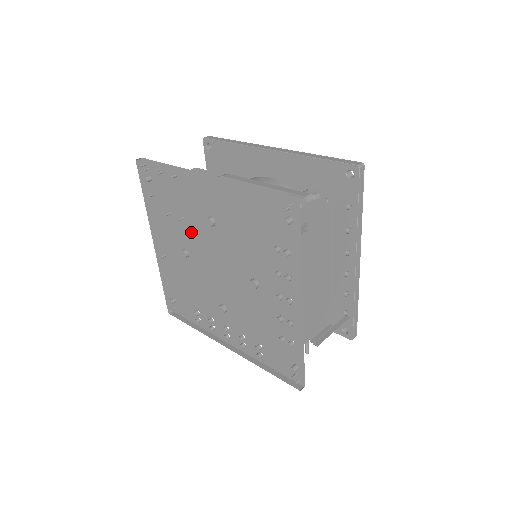
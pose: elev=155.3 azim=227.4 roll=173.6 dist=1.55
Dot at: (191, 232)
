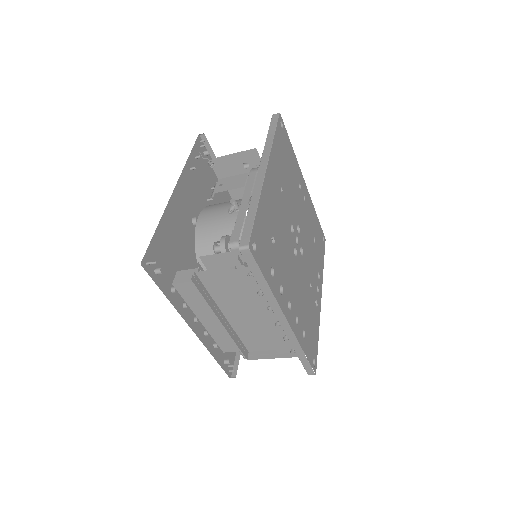
Dot at: occluded
